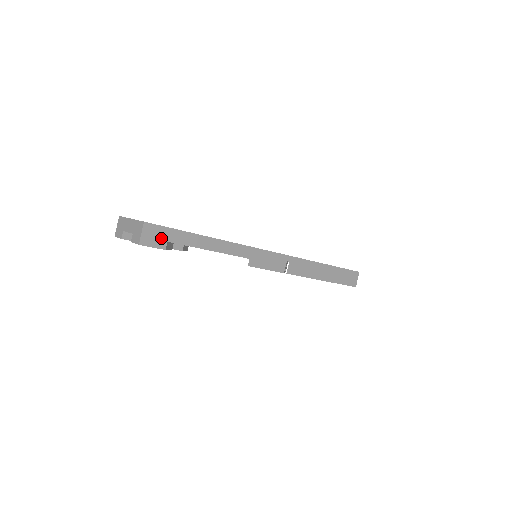
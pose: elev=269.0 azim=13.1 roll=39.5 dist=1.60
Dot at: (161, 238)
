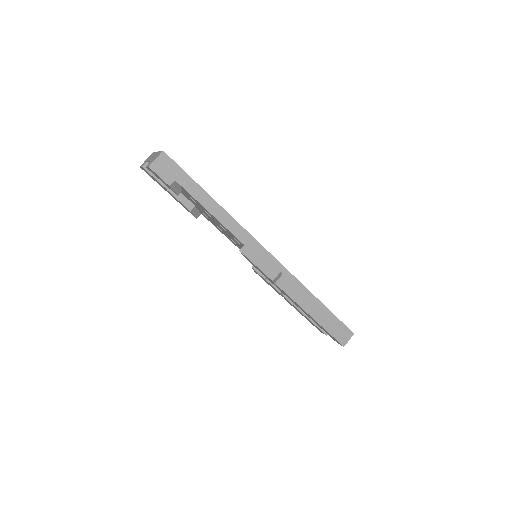
Dot at: (171, 174)
